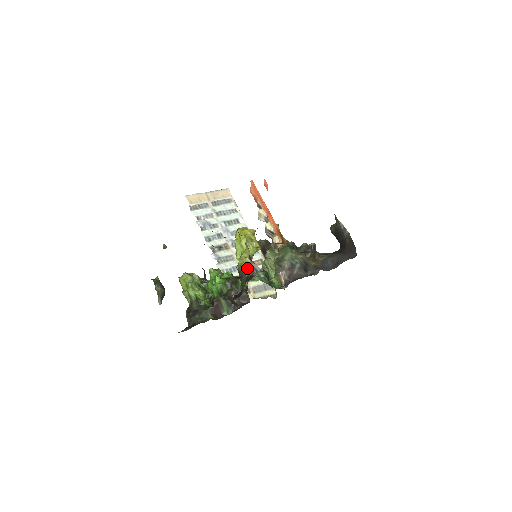
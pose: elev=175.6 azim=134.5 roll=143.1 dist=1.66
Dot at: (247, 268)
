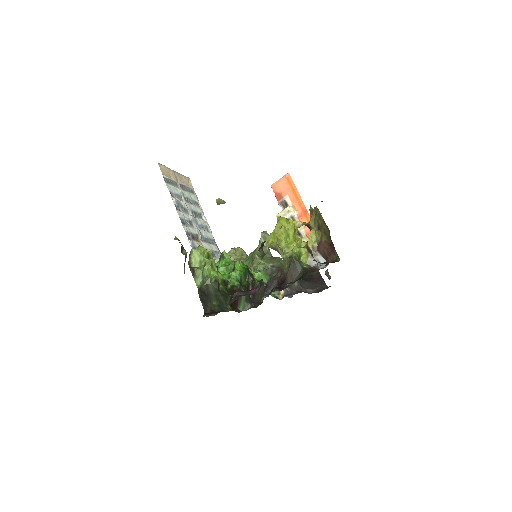
Dot at: (299, 259)
